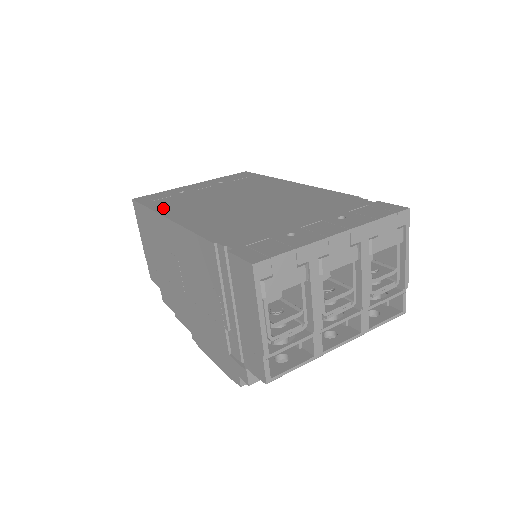
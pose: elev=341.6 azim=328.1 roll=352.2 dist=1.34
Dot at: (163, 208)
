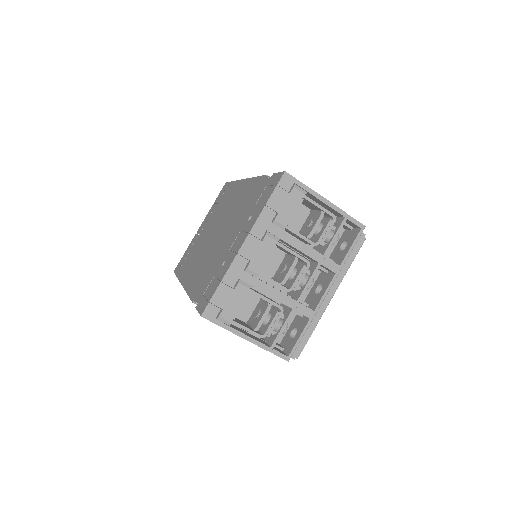
Dot at: (182, 274)
